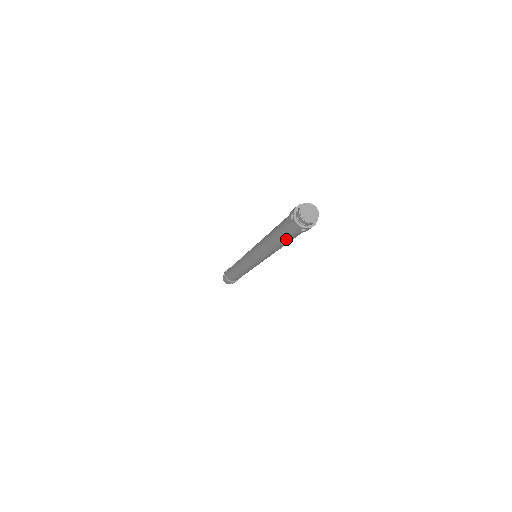
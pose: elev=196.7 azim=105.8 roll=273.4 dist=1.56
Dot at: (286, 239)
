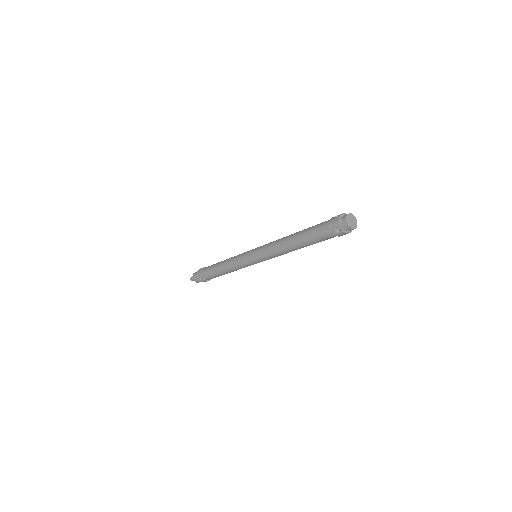
Dot at: occluded
